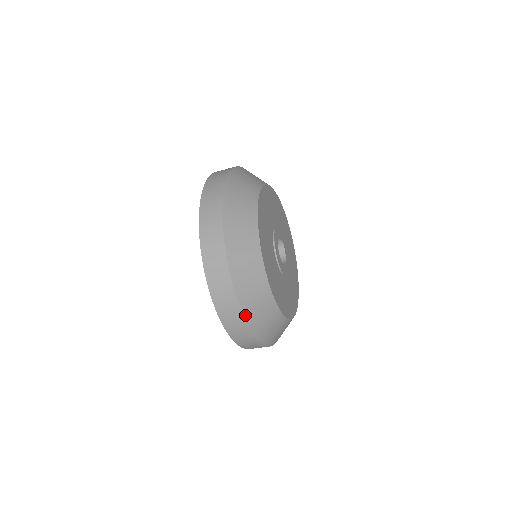
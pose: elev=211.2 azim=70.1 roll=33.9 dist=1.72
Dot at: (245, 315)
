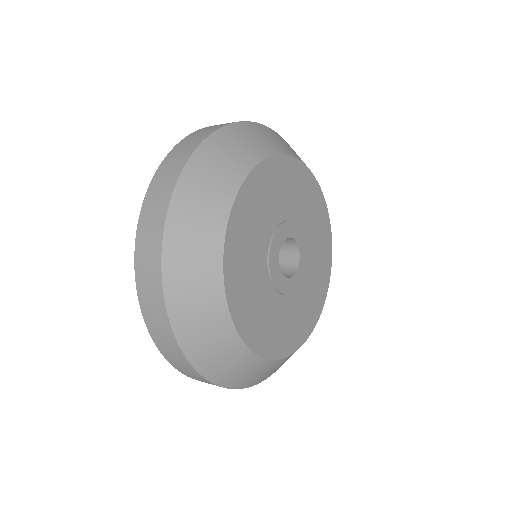
Dot at: occluded
